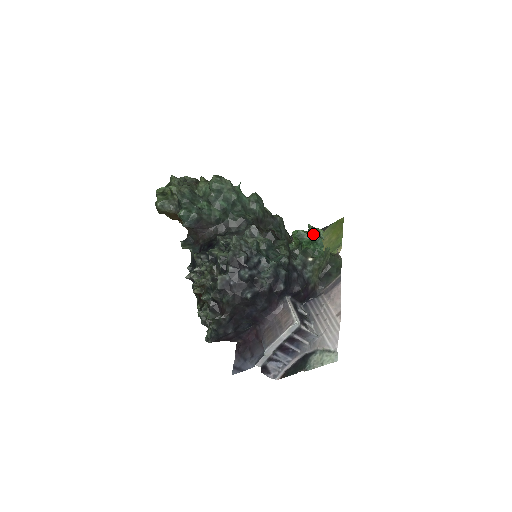
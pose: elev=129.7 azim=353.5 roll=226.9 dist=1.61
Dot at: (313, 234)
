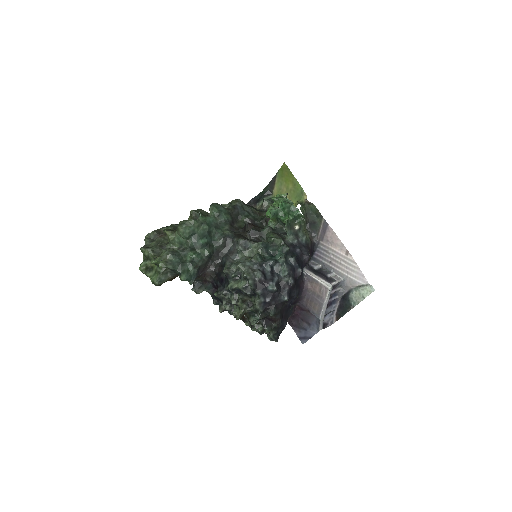
Dot at: (284, 206)
